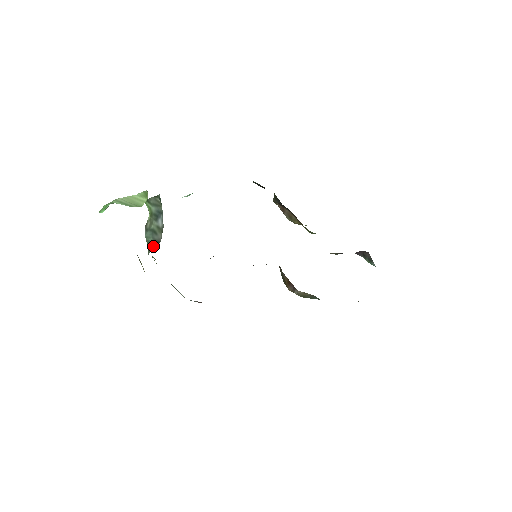
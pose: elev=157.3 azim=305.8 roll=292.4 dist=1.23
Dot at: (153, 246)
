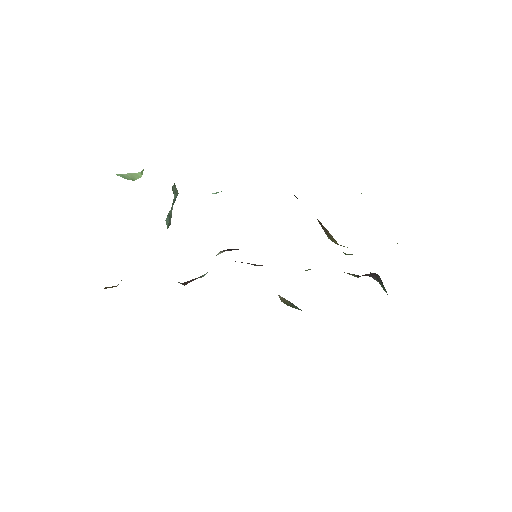
Dot at: occluded
